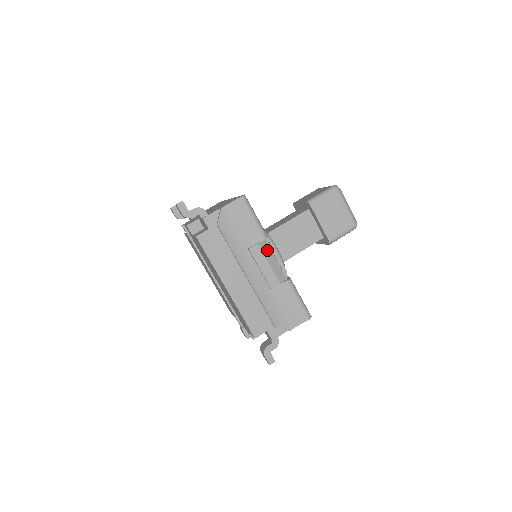
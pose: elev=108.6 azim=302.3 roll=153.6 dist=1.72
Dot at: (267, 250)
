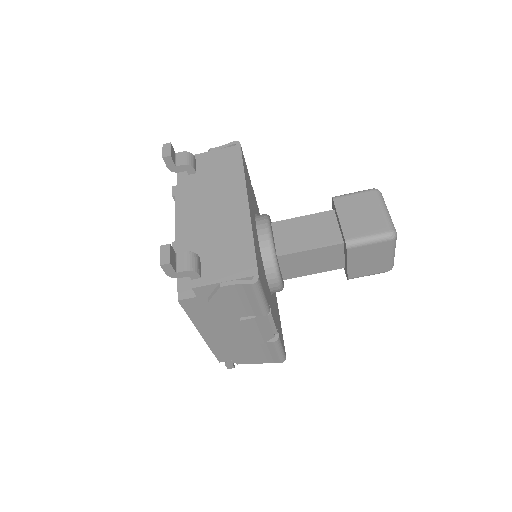
Dot at: (263, 320)
